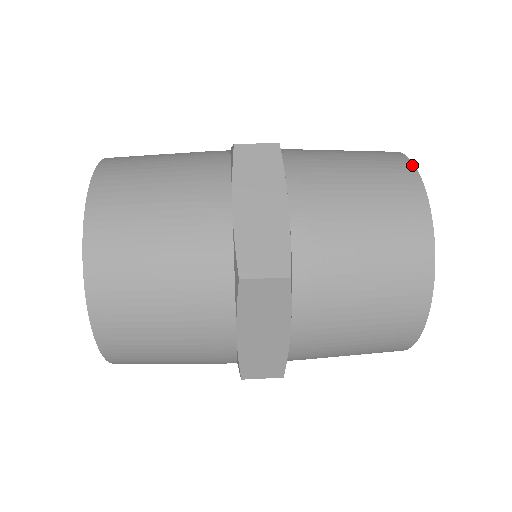
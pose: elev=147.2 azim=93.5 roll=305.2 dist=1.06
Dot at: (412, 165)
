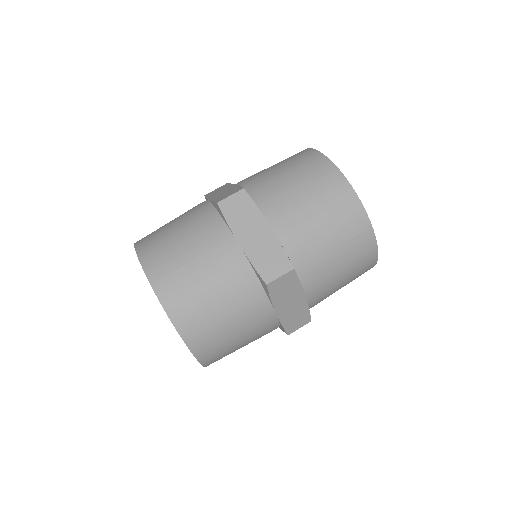
Dot at: (369, 223)
